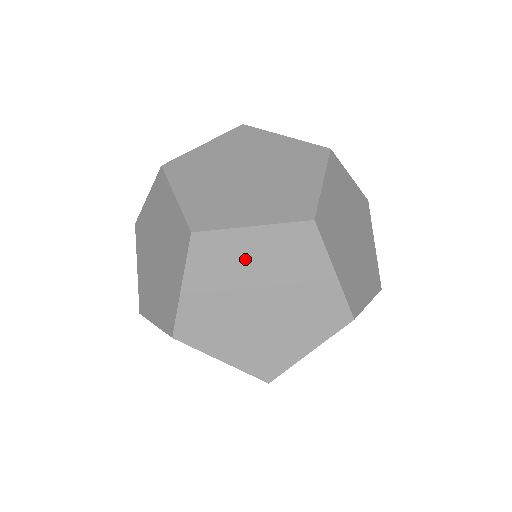
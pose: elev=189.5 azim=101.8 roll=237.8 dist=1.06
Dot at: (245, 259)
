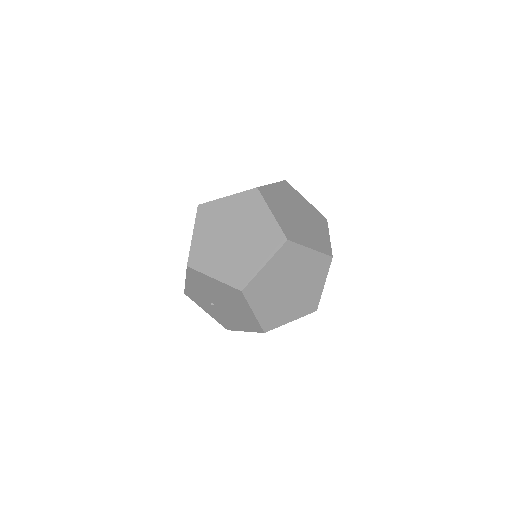
Dot at: (224, 214)
